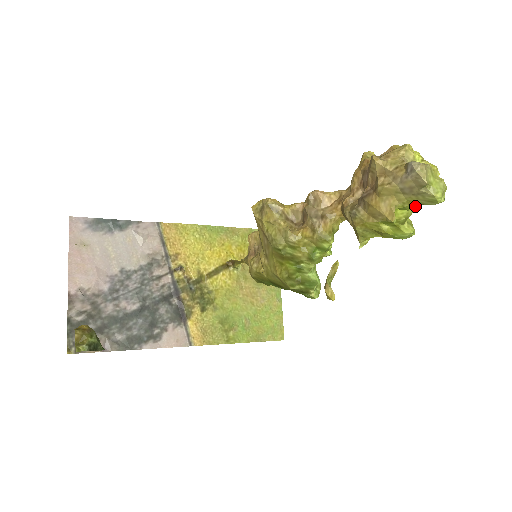
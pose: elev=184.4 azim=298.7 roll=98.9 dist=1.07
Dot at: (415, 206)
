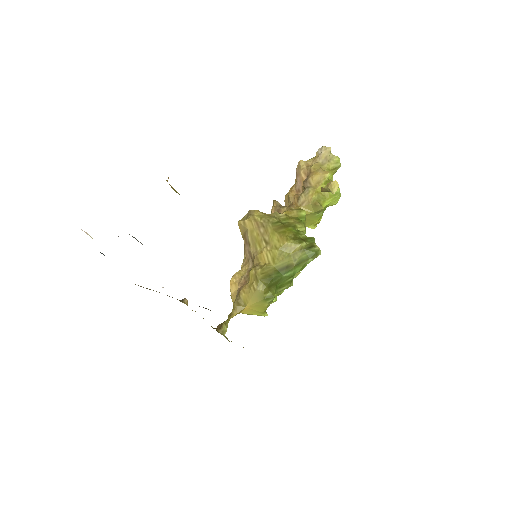
Dot at: (332, 174)
